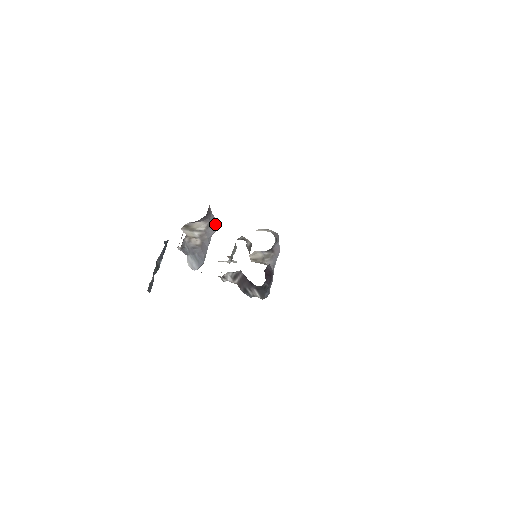
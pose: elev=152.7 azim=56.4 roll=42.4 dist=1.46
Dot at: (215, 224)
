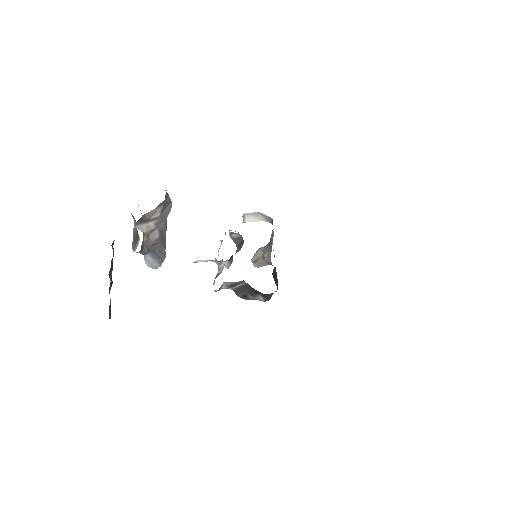
Dot at: (169, 202)
